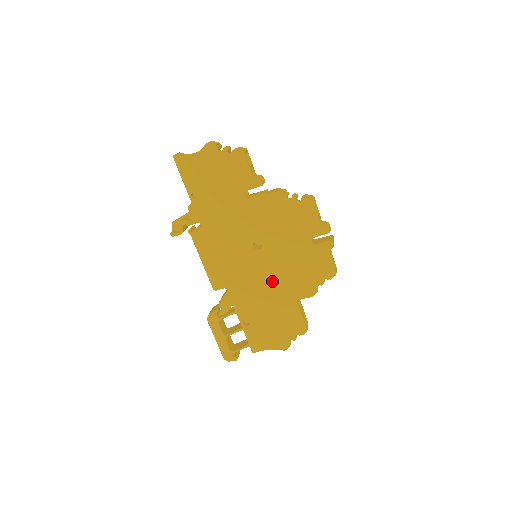
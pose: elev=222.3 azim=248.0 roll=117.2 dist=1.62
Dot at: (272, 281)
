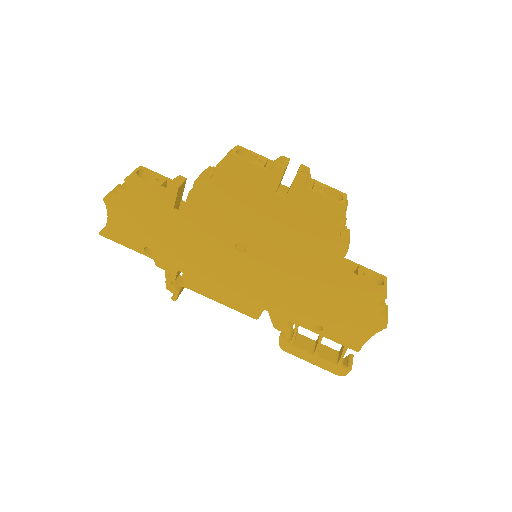
Dot at: (292, 269)
